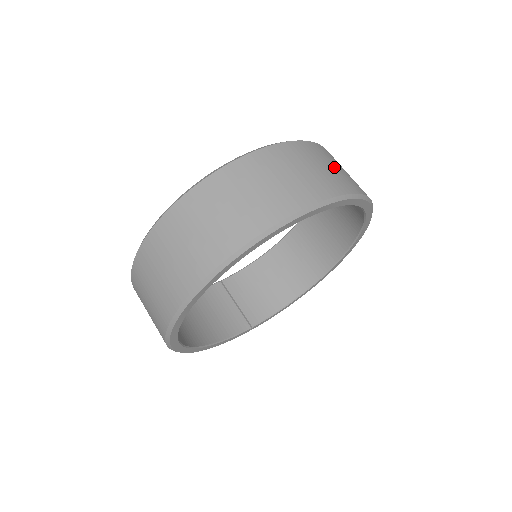
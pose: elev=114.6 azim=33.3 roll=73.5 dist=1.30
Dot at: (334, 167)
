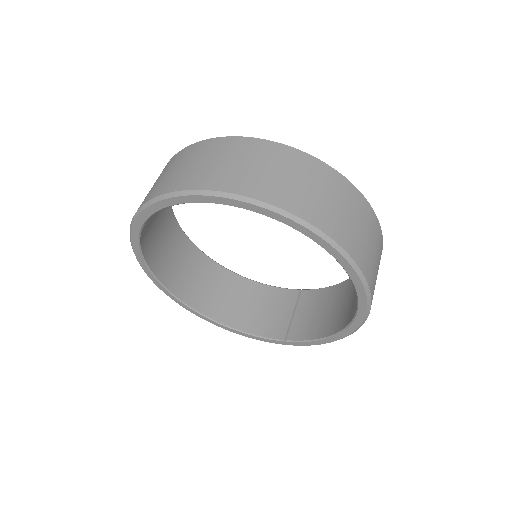
Dot at: (258, 167)
